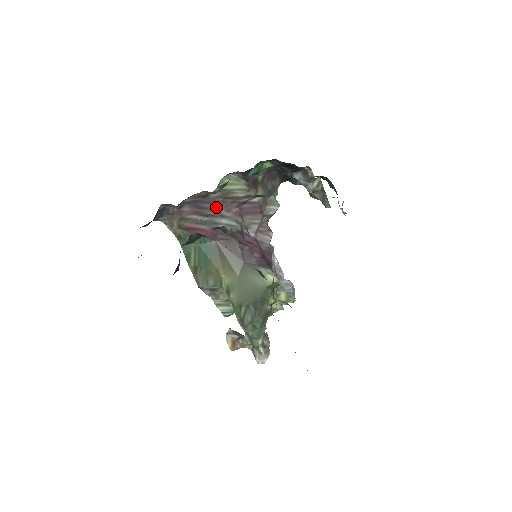
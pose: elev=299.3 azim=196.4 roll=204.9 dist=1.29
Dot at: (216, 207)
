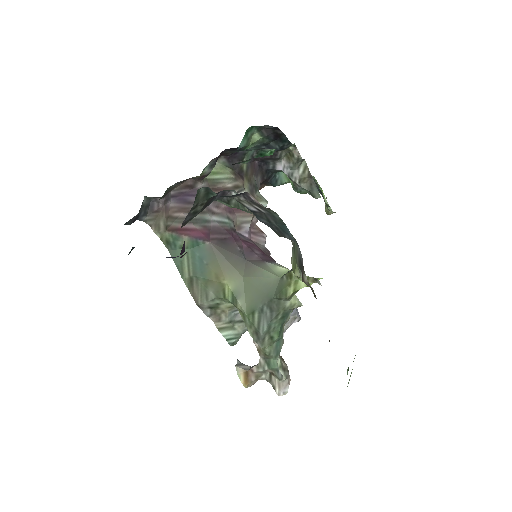
Dot at: occluded
